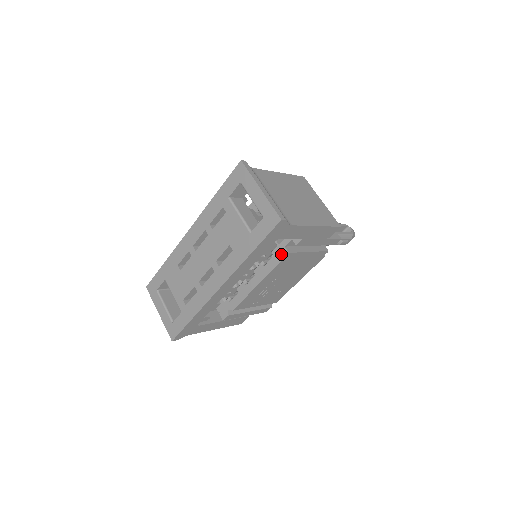
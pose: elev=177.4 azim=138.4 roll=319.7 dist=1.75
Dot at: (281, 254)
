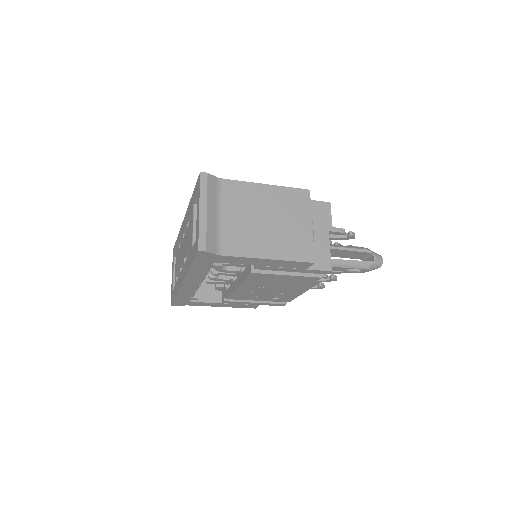
Dot at: (248, 270)
